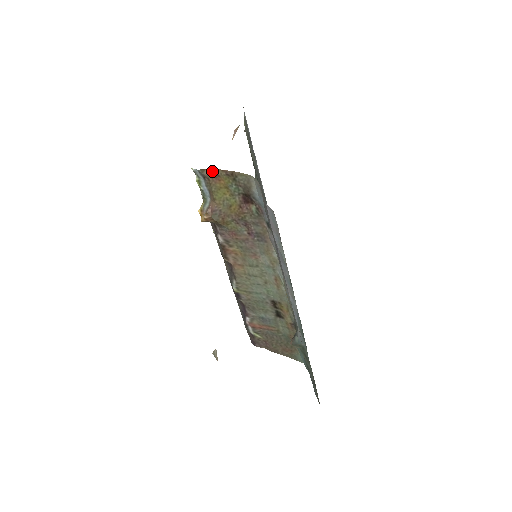
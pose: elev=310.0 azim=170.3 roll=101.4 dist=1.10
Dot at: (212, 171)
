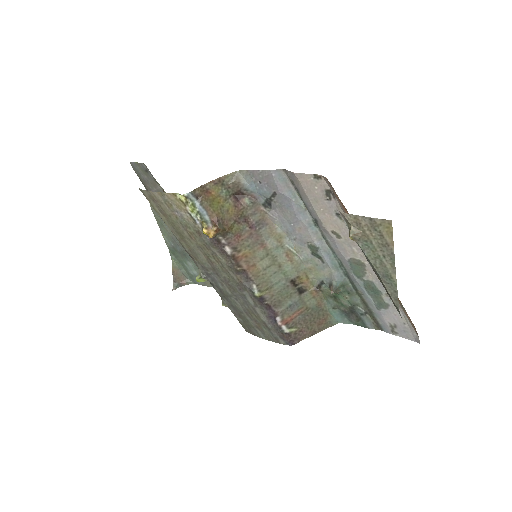
Dot at: (202, 188)
